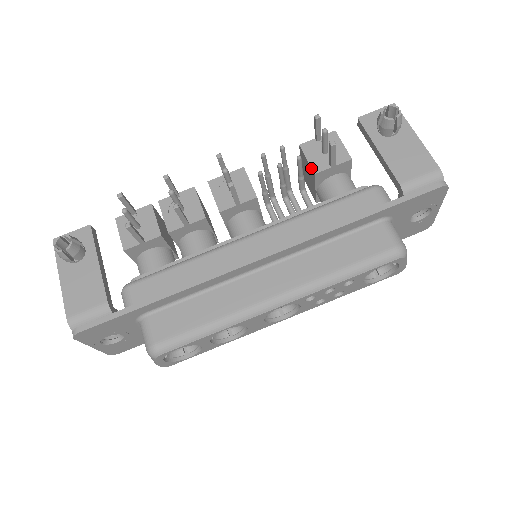
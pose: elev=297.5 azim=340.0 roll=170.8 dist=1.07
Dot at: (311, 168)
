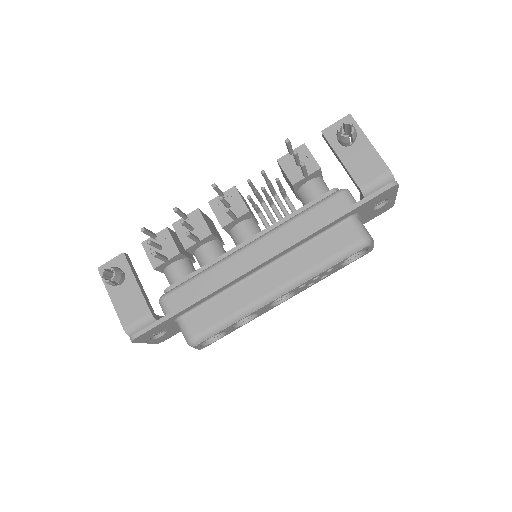
Dot at: (289, 180)
